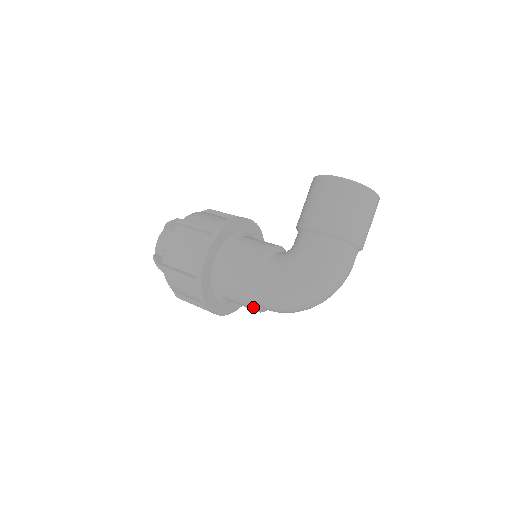
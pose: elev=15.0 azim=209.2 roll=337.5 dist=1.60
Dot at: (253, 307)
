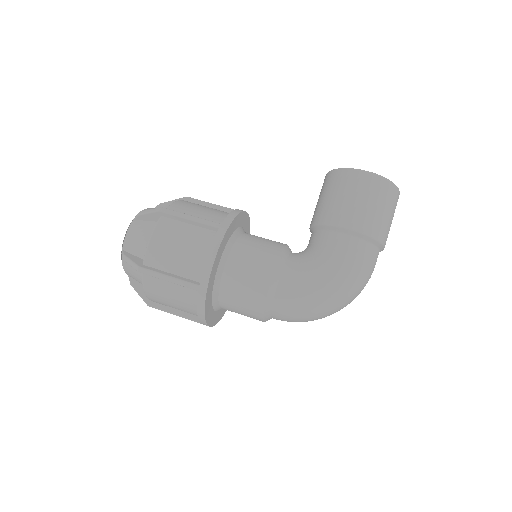
Dot at: (264, 317)
